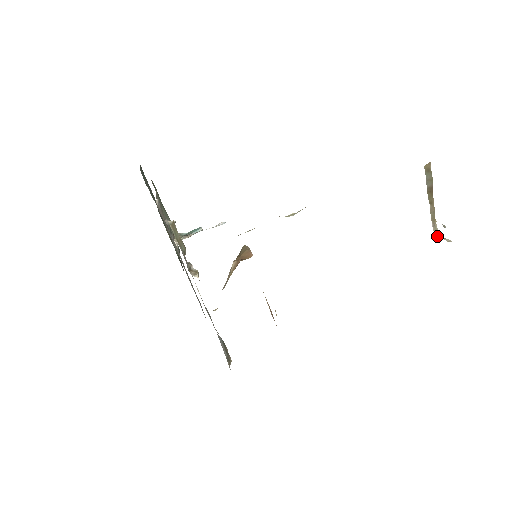
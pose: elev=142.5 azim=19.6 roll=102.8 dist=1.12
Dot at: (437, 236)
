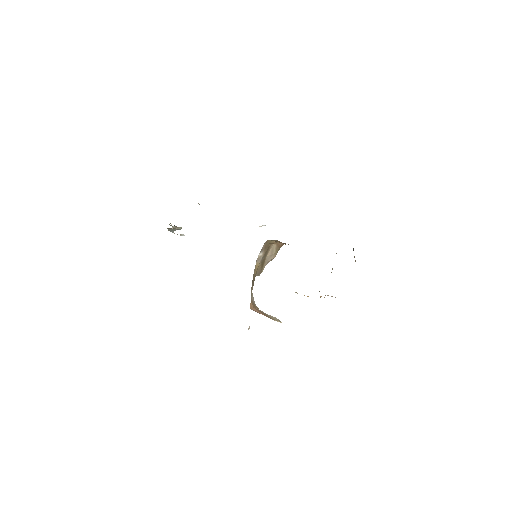
Dot at: occluded
